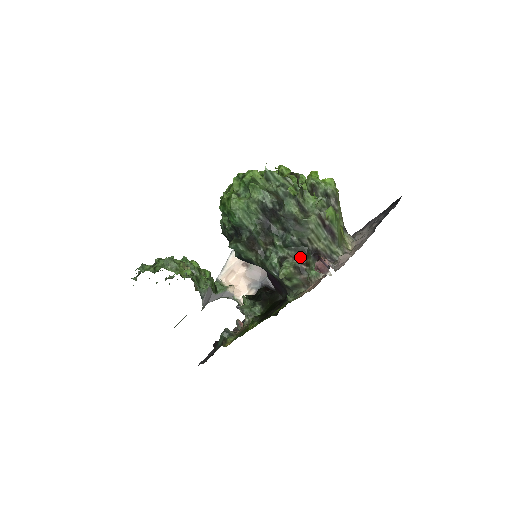
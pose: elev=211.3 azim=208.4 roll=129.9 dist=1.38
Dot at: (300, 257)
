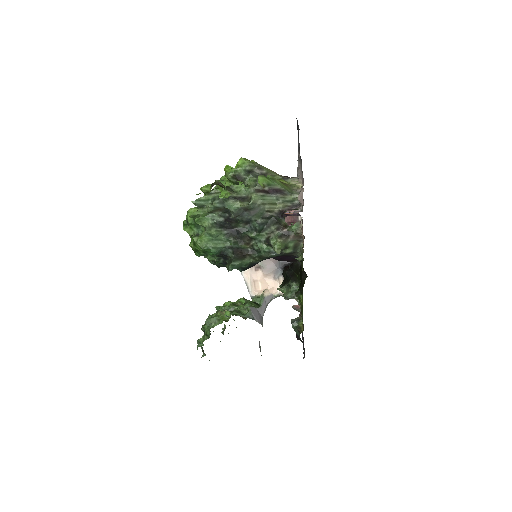
Dot at: (276, 227)
